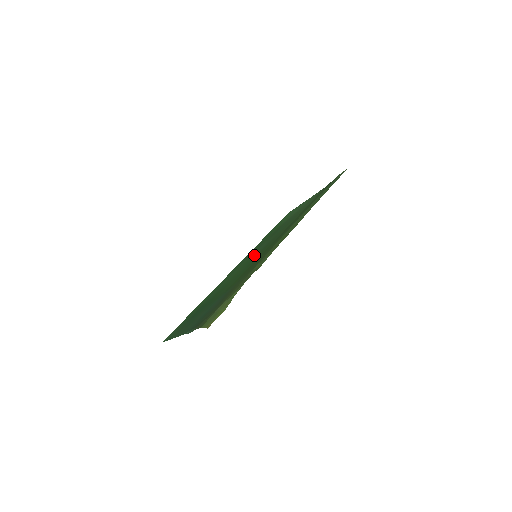
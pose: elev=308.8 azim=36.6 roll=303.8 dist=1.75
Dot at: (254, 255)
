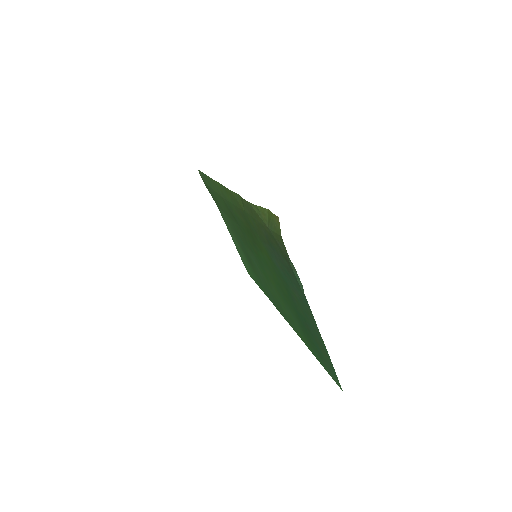
Dot at: (259, 267)
